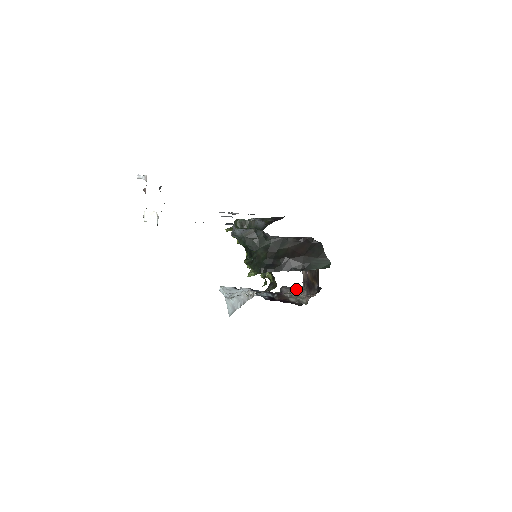
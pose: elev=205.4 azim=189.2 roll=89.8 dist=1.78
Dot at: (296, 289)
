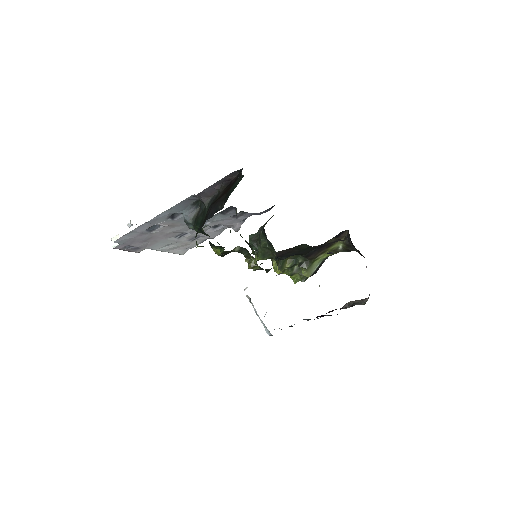
Dot at: occluded
